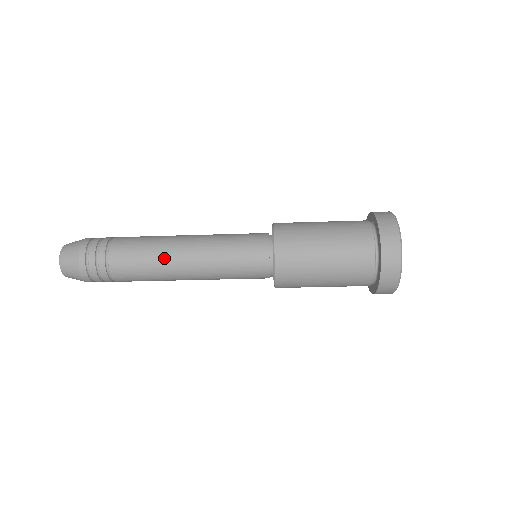
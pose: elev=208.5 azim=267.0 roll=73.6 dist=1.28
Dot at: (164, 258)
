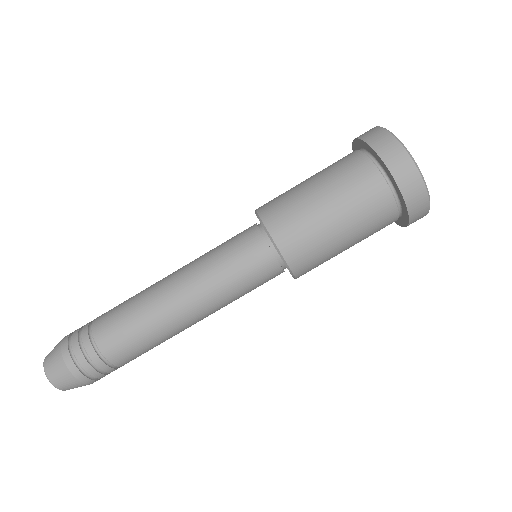
Dot at: (149, 289)
